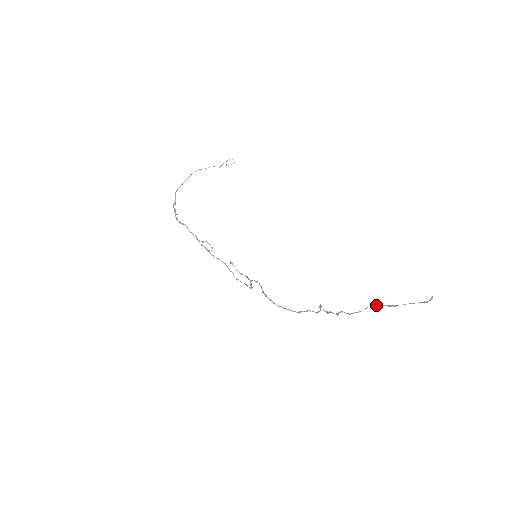
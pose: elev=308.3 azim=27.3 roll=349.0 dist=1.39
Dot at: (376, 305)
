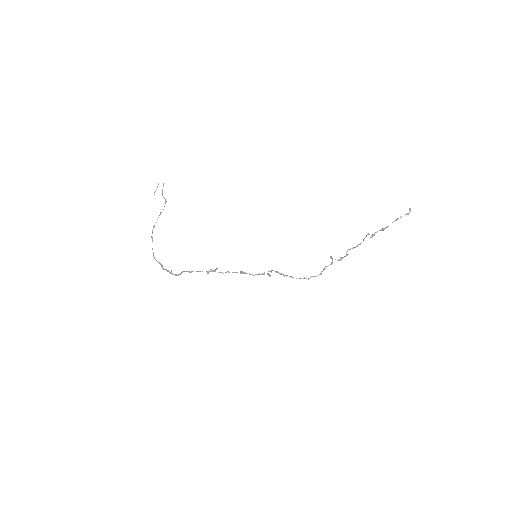
Dot at: (372, 236)
